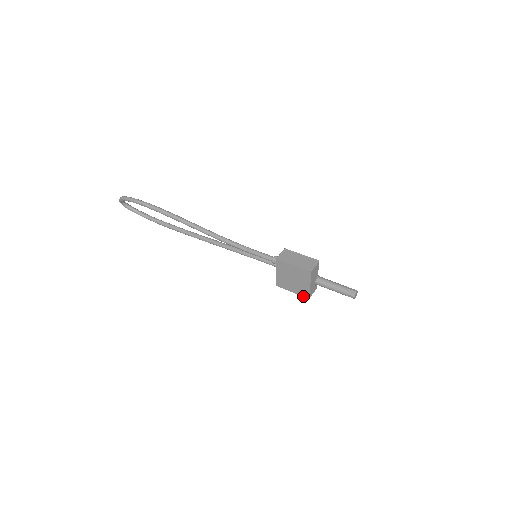
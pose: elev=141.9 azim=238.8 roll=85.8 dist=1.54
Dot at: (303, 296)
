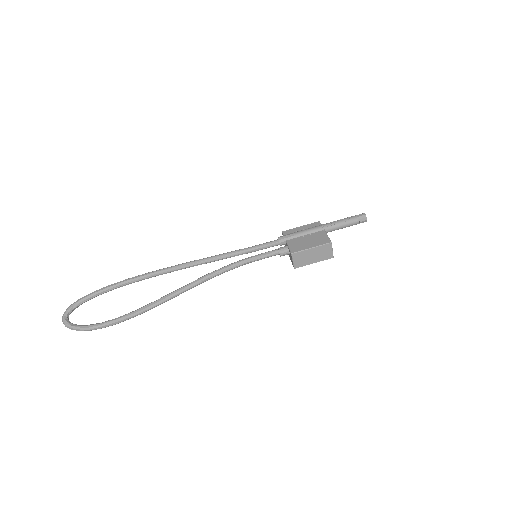
Dot at: occluded
